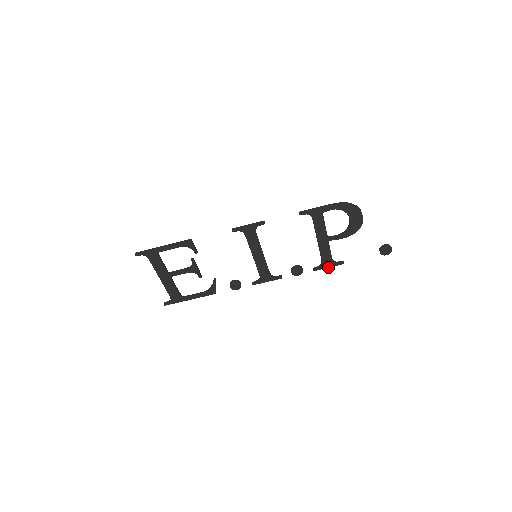
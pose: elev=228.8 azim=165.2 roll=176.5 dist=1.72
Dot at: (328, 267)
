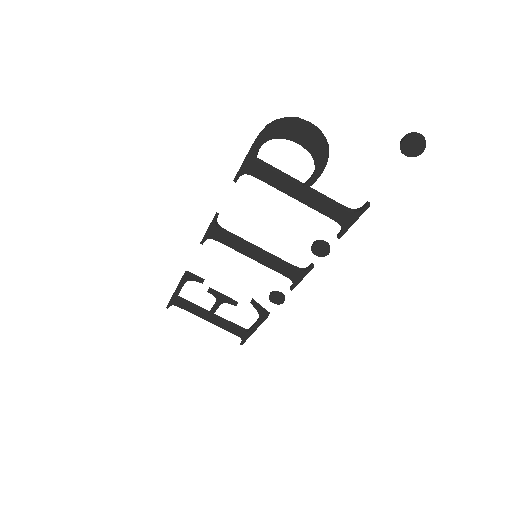
Dot at: (352, 223)
